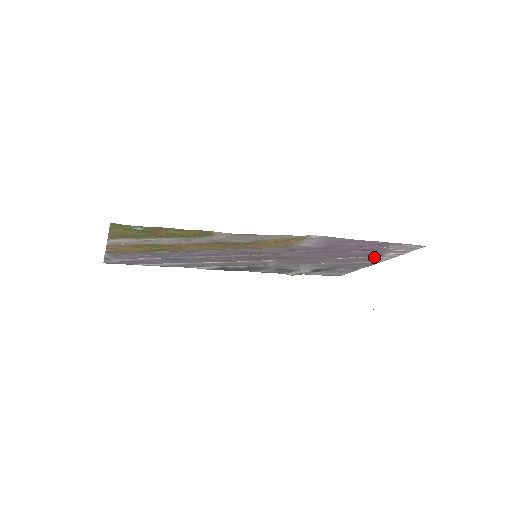
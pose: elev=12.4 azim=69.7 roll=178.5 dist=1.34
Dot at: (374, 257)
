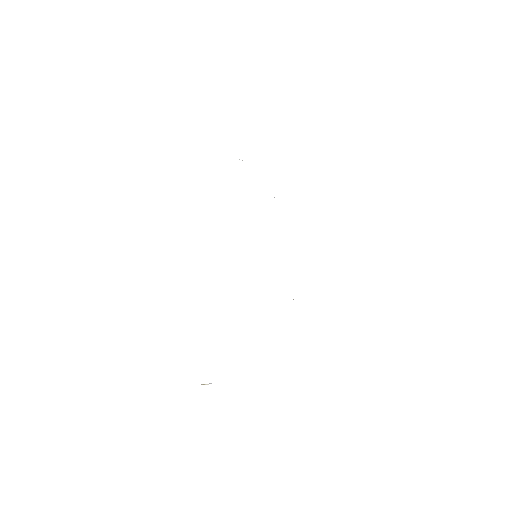
Dot at: occluded
